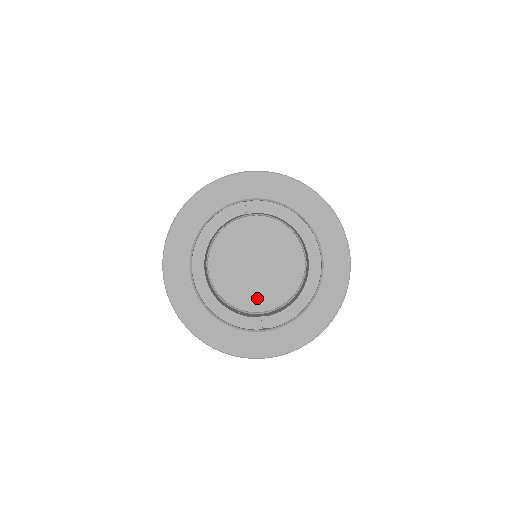
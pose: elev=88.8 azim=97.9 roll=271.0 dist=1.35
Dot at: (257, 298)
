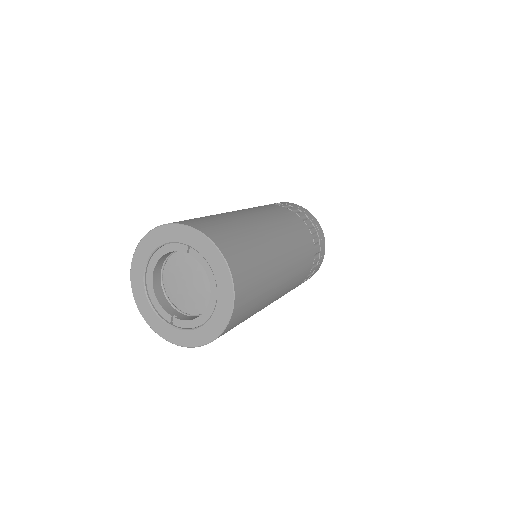
Dot at: (183, 302)
